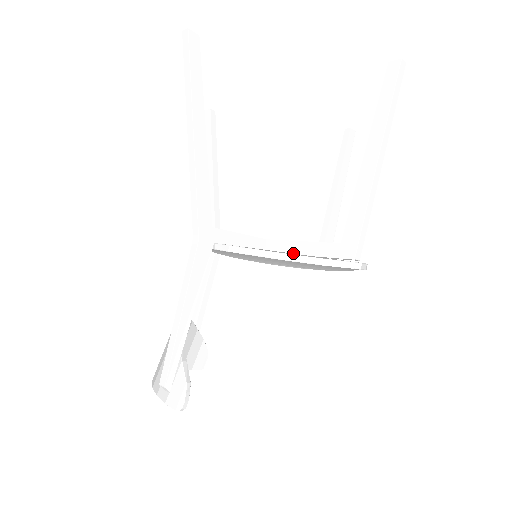
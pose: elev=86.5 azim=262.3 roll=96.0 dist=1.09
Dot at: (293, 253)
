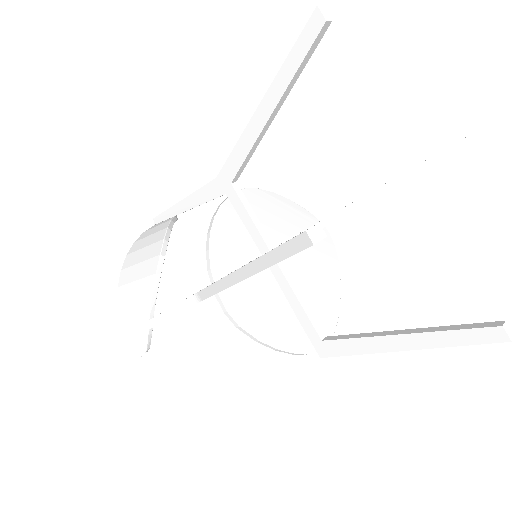
Dot at: (286, 296)
